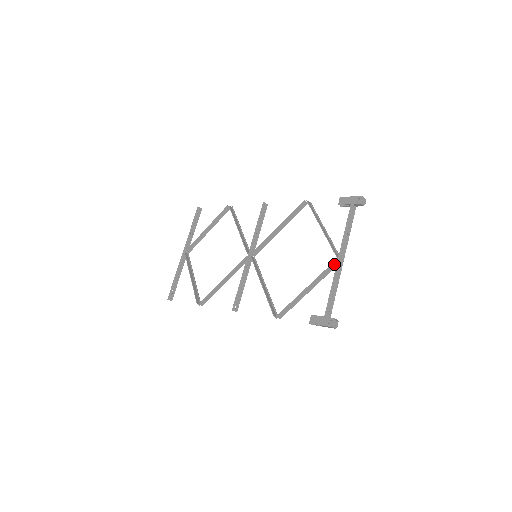
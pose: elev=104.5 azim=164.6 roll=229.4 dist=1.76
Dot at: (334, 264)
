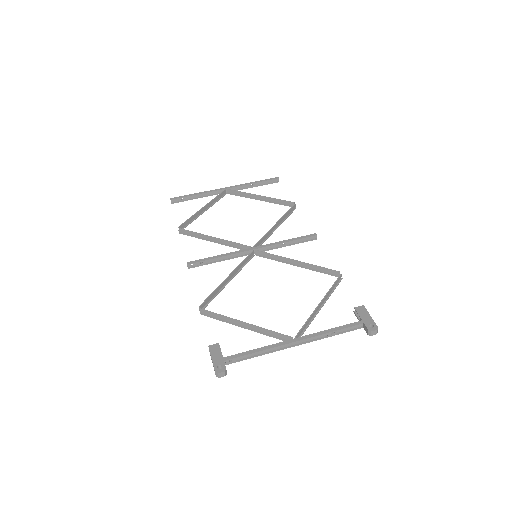
Dot at: (287, 338)
